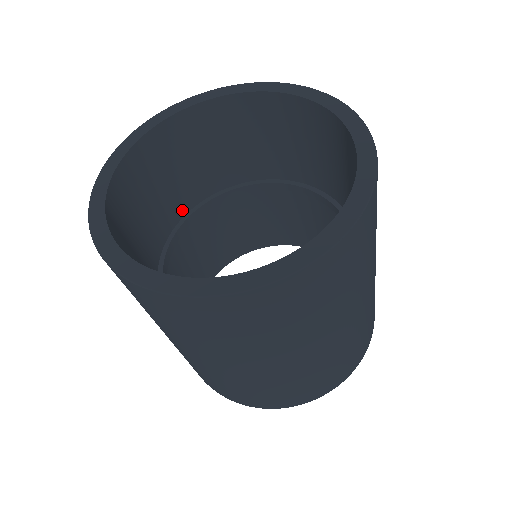
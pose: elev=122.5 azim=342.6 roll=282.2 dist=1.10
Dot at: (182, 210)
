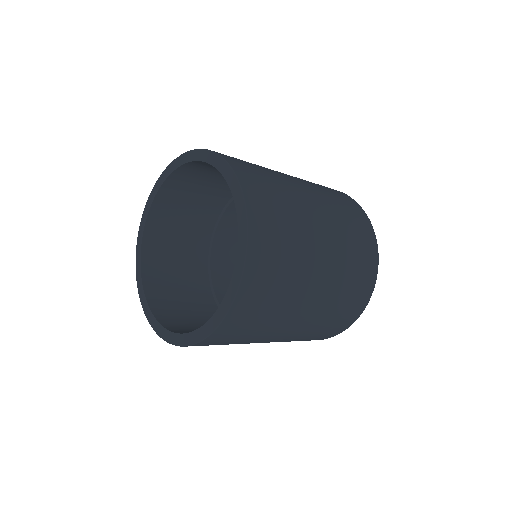
Dot at: (228, 194)
